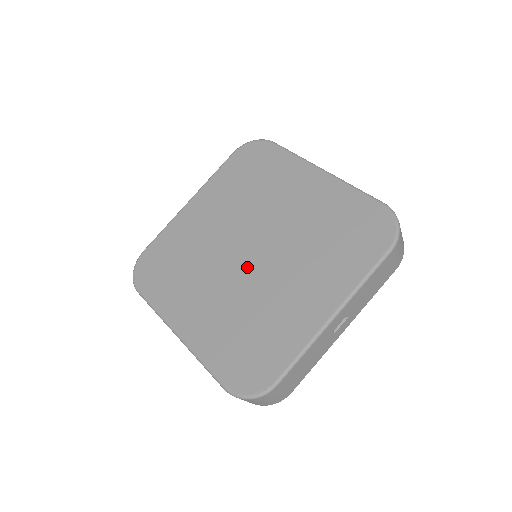
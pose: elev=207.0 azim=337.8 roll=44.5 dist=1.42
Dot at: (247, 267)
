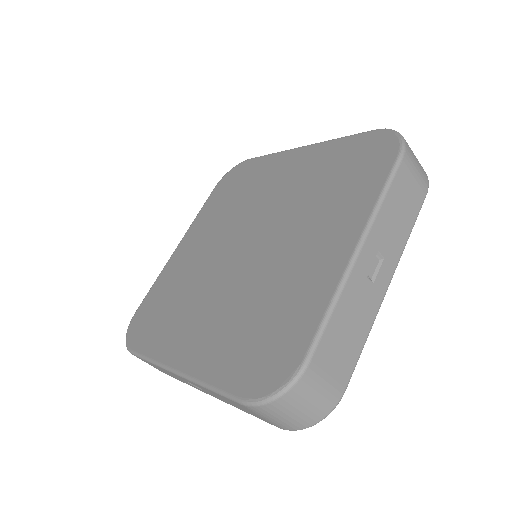
Dot at: (244, 262)
